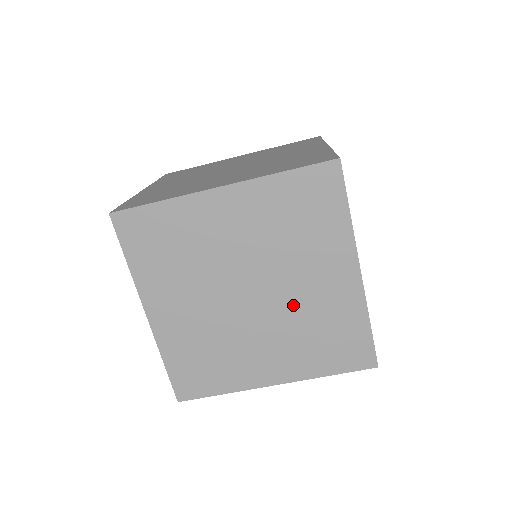
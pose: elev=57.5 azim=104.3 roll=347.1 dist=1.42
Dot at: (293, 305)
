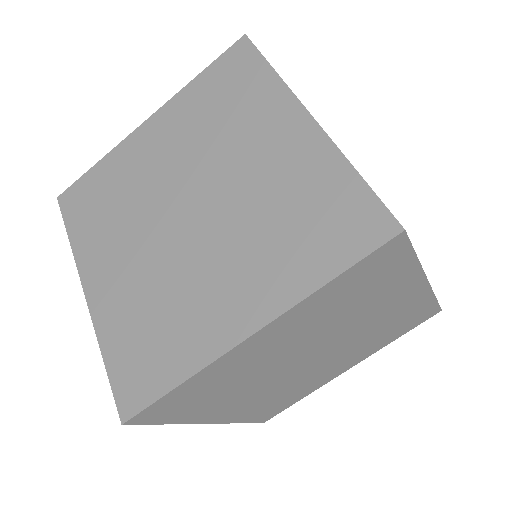
Dot at: (358, 335)
